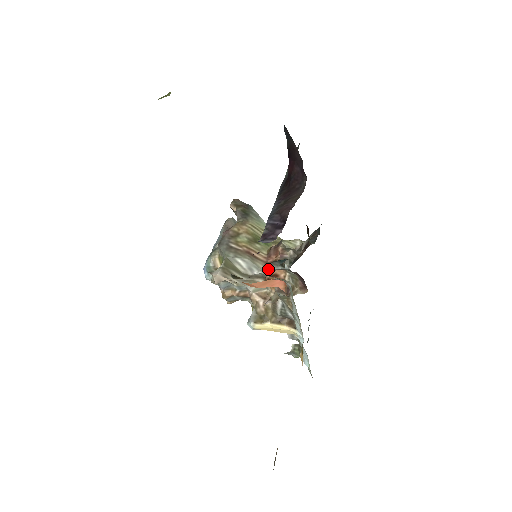
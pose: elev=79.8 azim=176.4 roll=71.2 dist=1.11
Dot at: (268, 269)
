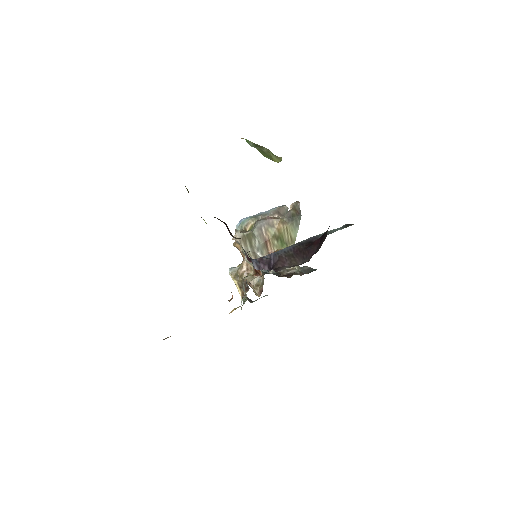
Dot at: occluded
